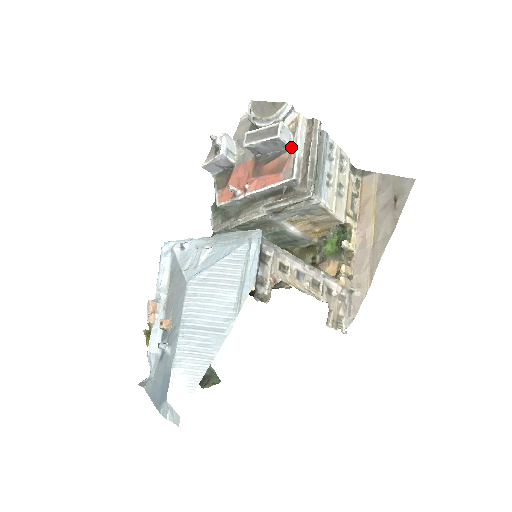
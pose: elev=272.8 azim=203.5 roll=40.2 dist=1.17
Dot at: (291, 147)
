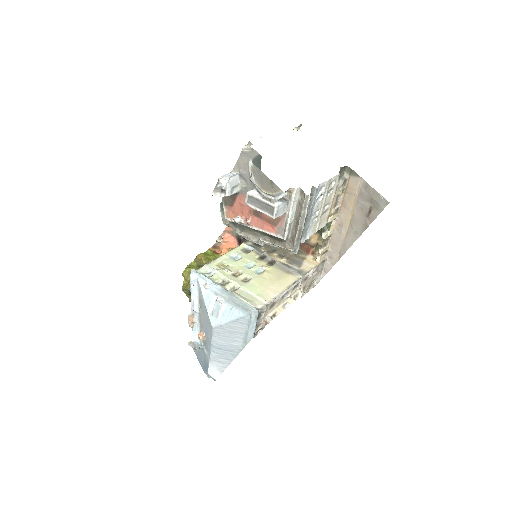
Dot at: (284, 213)
